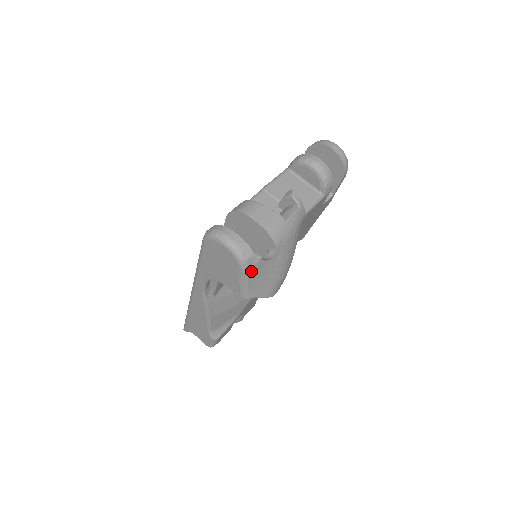
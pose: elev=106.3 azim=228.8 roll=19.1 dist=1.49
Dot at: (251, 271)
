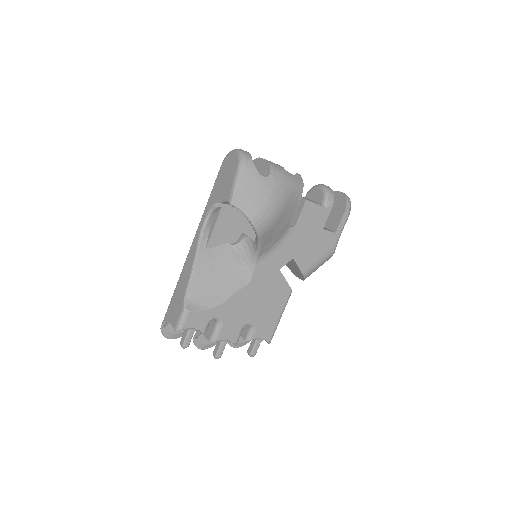
Dot at: (245, 172)
